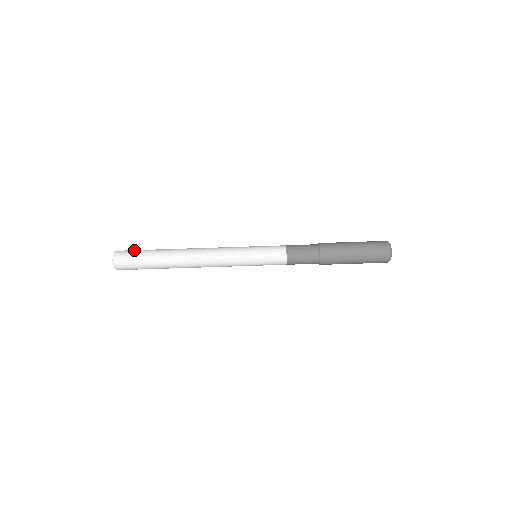
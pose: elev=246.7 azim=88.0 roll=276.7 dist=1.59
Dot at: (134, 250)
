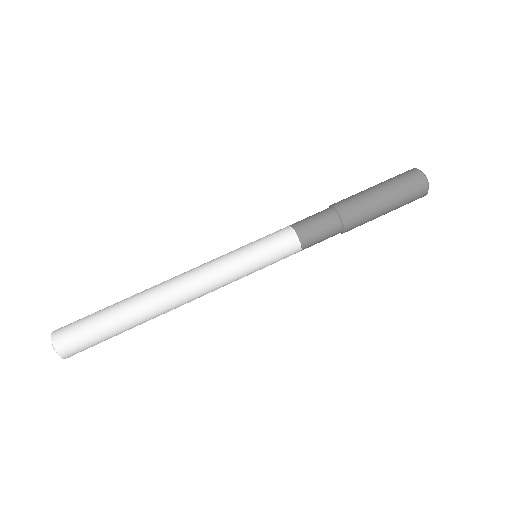
Dot at: occluded
